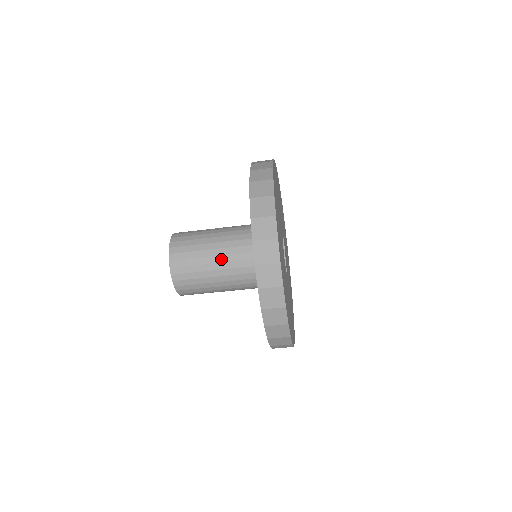
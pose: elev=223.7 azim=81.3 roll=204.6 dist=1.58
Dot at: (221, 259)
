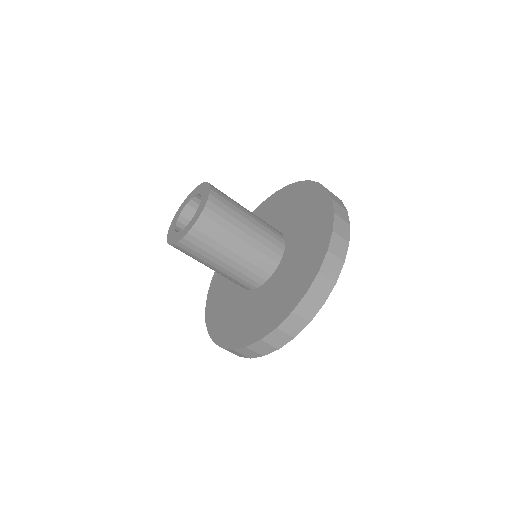
Dot at: (255, 222)
